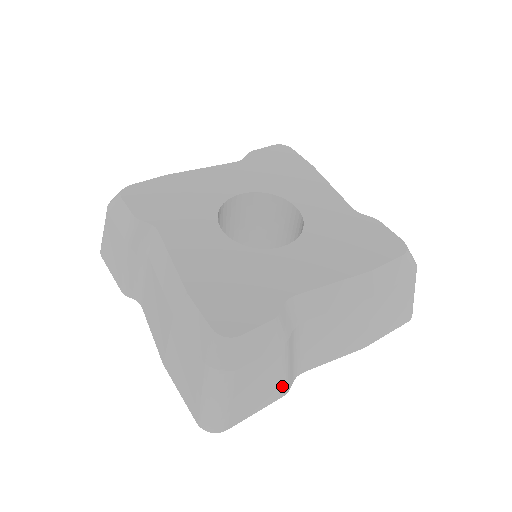
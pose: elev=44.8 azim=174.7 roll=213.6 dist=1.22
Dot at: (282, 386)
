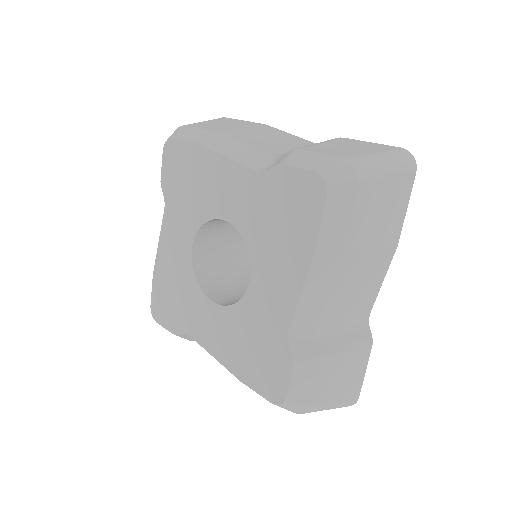
Dot at: occluded
